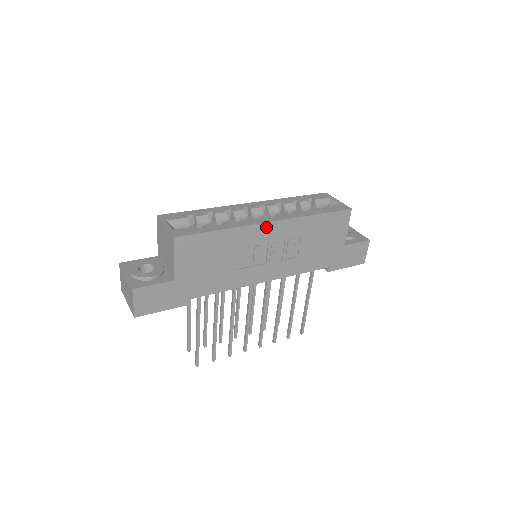
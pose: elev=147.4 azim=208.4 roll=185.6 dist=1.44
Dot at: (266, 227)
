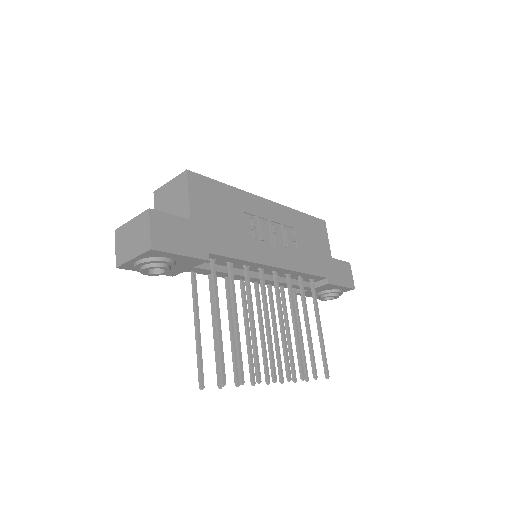
Dot at: (263, 203)
